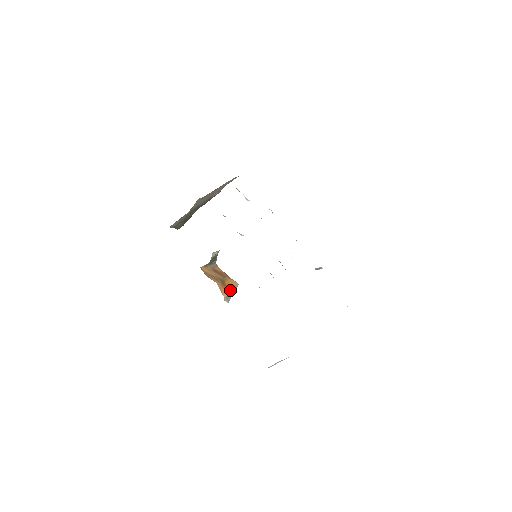
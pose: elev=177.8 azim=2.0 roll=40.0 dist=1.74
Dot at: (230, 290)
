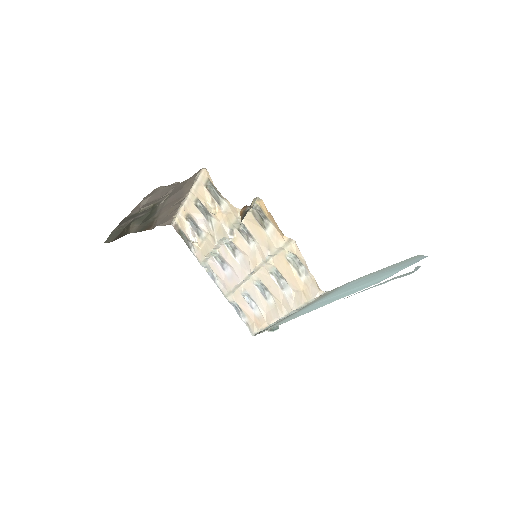
Dot at: occluded
